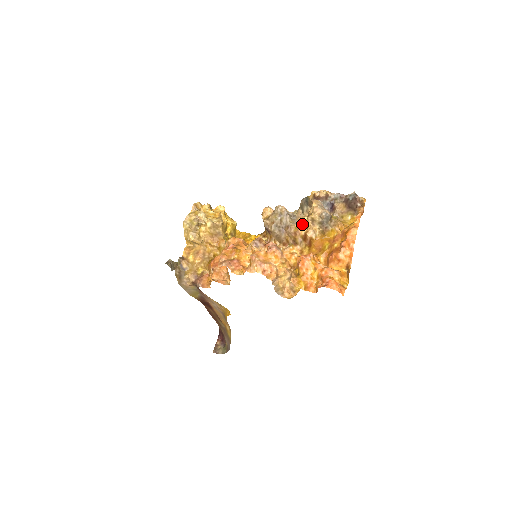
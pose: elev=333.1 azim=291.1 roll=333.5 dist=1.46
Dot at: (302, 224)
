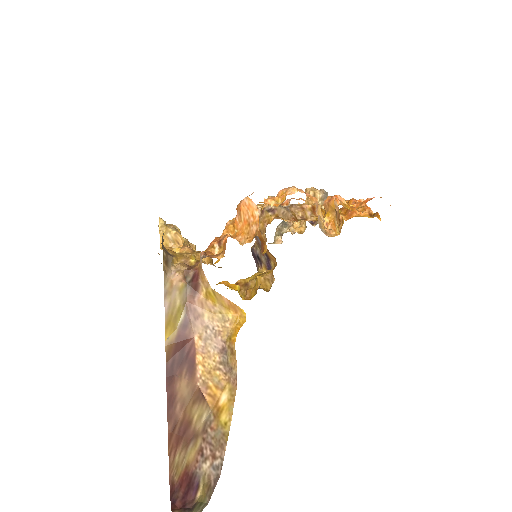
Dot at: occluded
